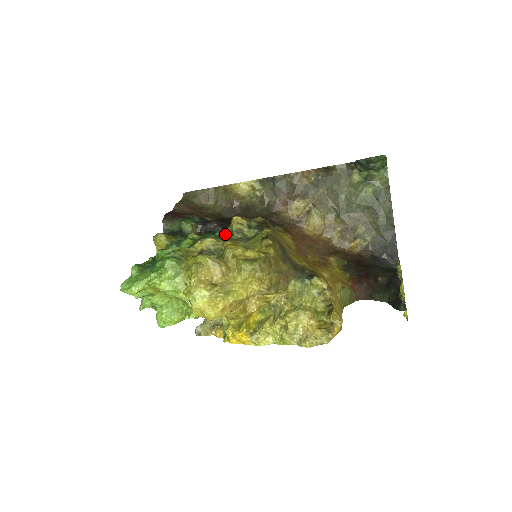
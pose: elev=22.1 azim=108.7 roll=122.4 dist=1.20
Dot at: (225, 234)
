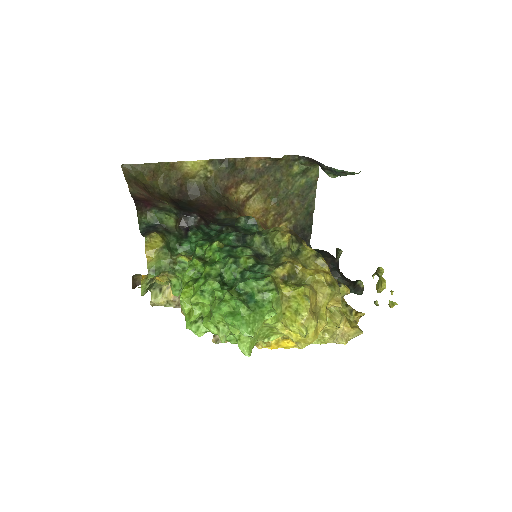
Dot at: (256, 244)
